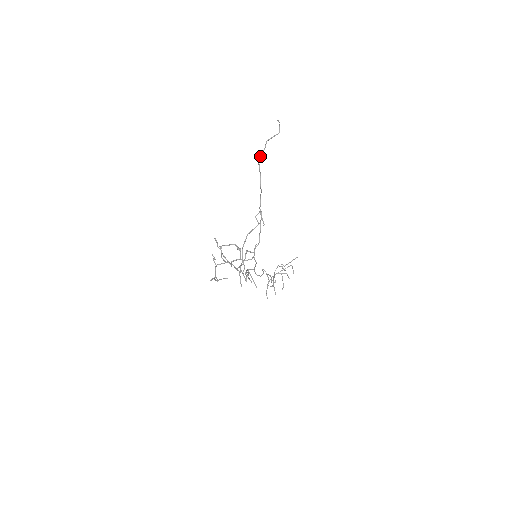
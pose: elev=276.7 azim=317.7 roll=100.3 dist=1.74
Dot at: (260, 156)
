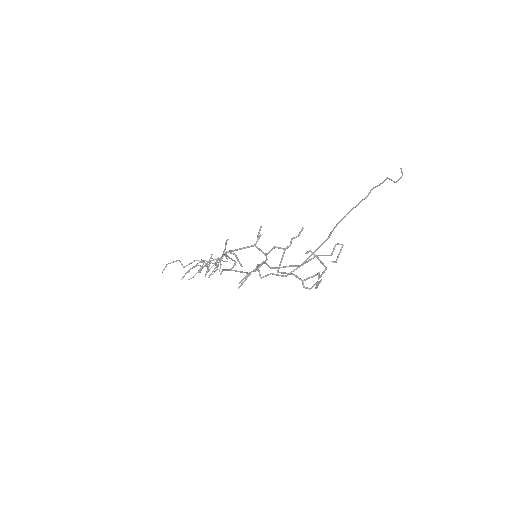
Dot at: (377, 186)
